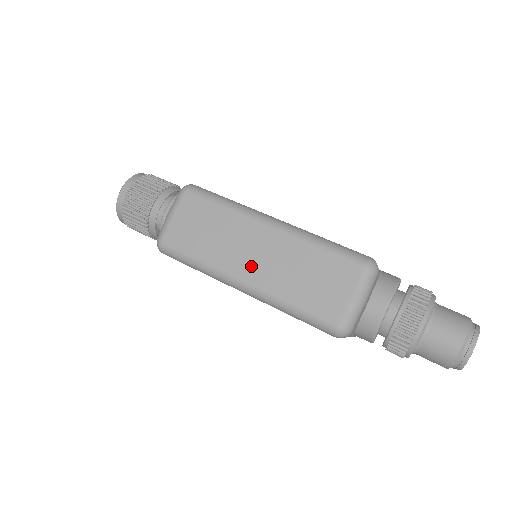
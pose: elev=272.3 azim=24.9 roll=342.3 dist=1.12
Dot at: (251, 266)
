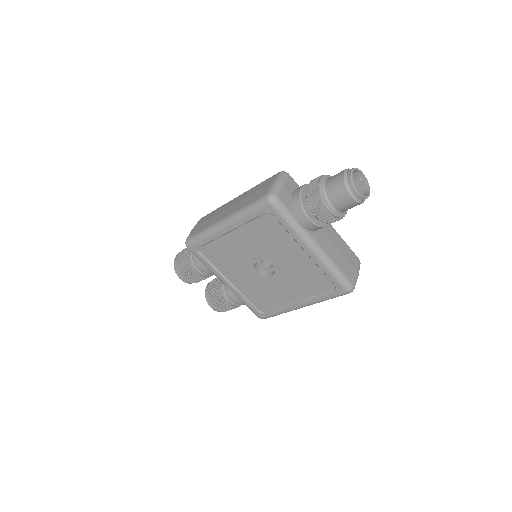
Dot at: (227, 212)
